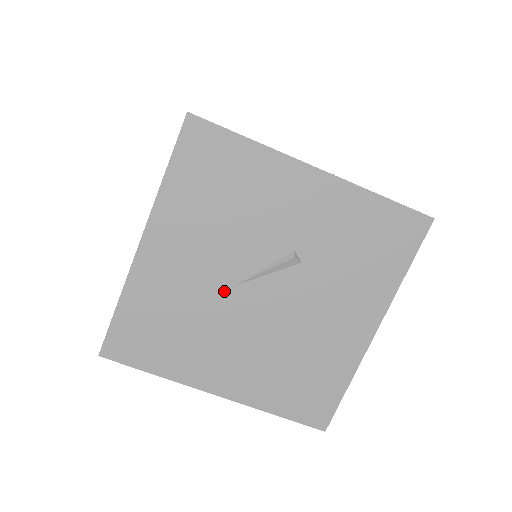
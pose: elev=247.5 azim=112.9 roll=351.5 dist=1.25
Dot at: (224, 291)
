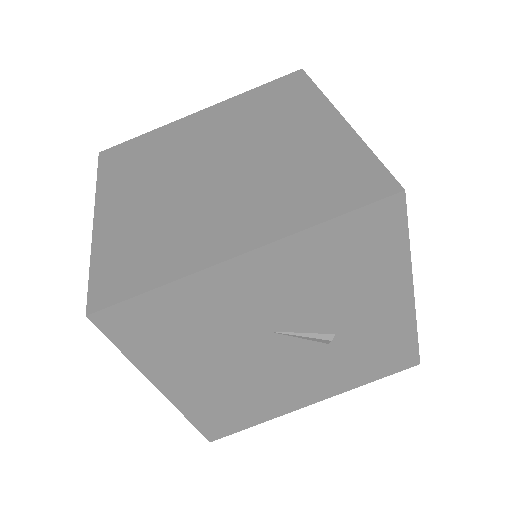
Dot at: (258, 330)
